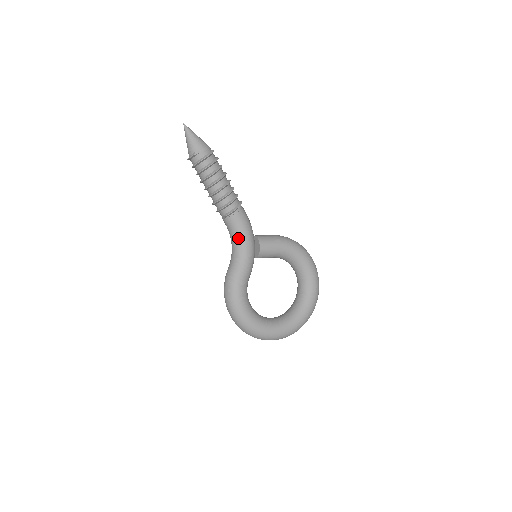
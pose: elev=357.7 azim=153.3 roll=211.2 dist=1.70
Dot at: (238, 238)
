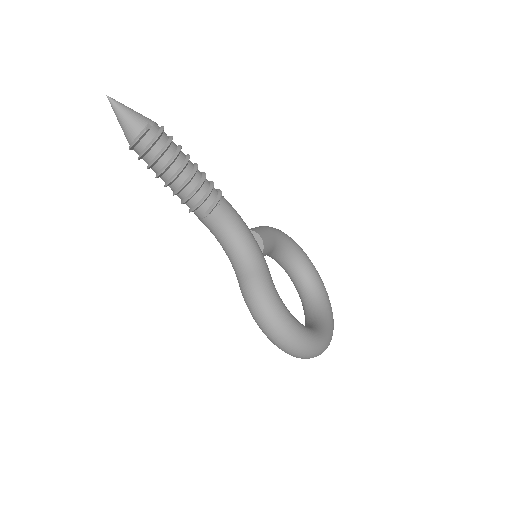
Dot at: (238, 233)
